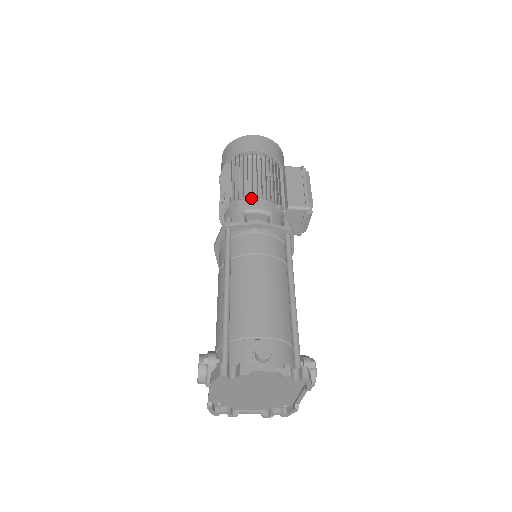
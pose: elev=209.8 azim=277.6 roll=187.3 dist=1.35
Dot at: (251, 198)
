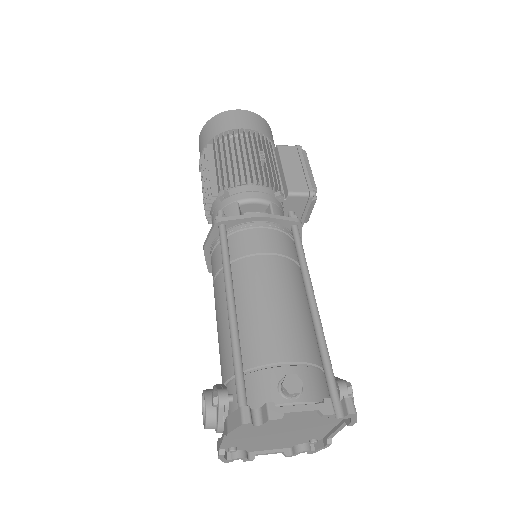
Dot at: (244, 185)
